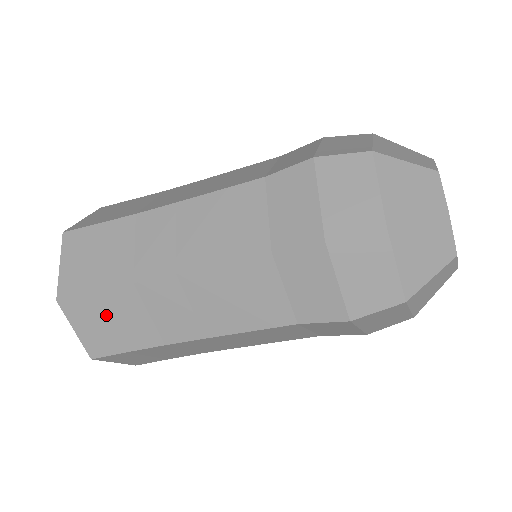
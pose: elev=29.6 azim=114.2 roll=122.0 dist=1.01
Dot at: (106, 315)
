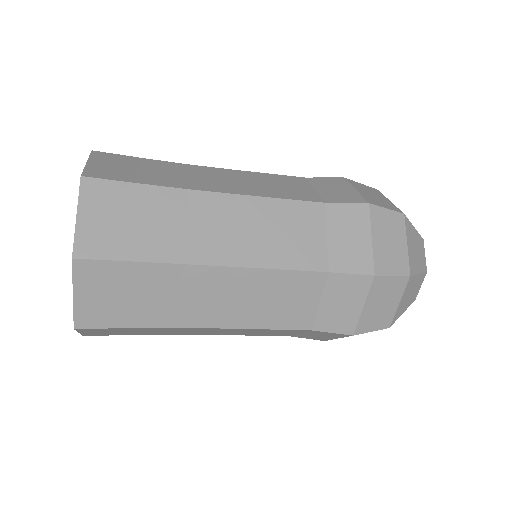
Dot at: (127, 331)
